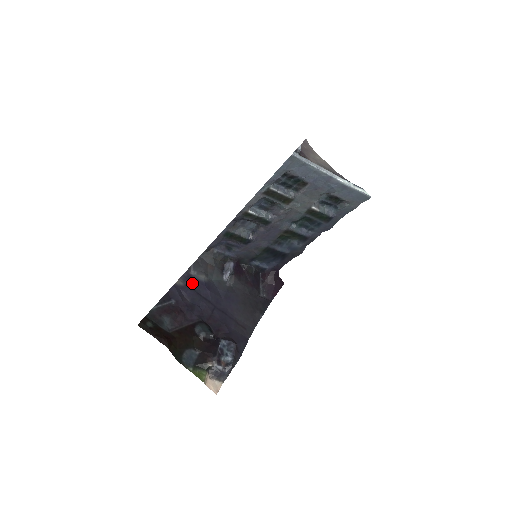
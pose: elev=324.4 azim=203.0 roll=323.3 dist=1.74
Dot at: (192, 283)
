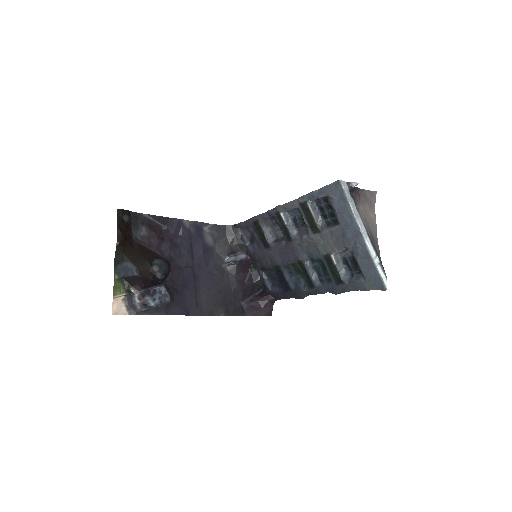
Dot at: (196, 233)
